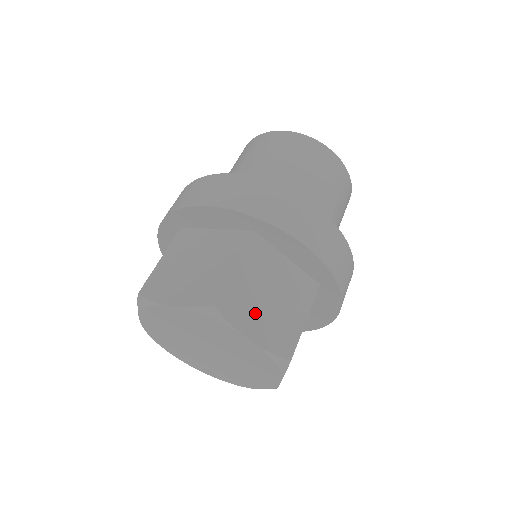
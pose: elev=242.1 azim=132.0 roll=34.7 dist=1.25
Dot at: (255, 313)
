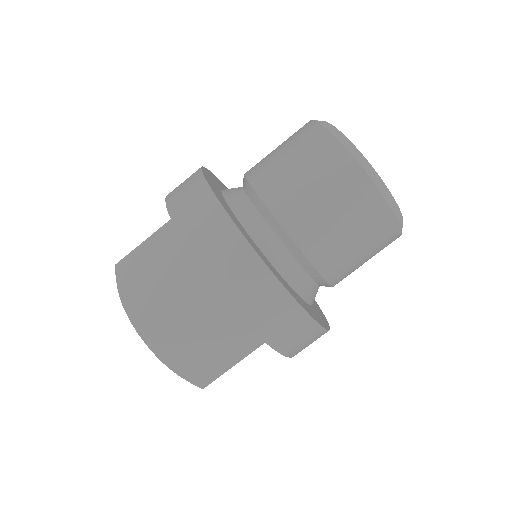
Dot at: (181, 347)
